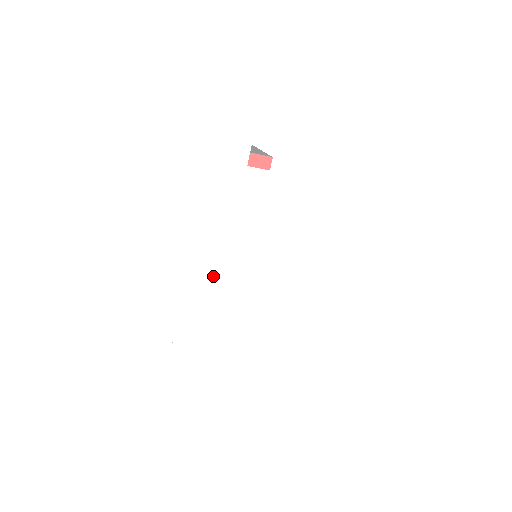
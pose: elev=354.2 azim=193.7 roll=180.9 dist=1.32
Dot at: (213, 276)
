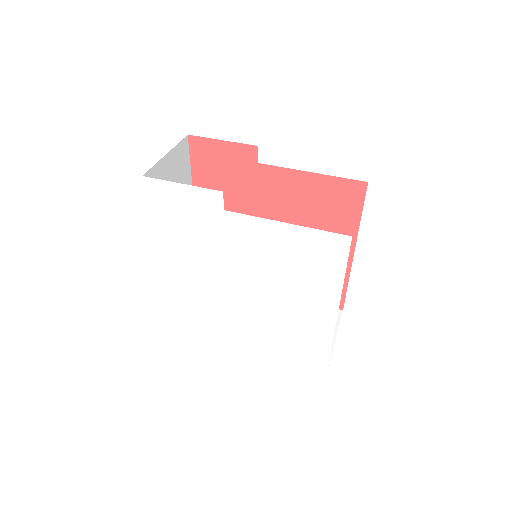
Dot at: (217, 293)
